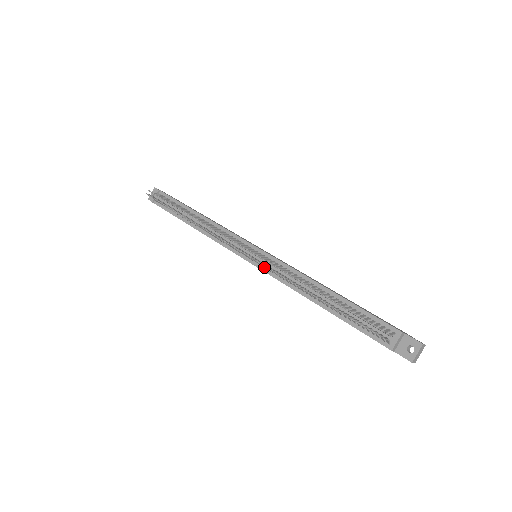
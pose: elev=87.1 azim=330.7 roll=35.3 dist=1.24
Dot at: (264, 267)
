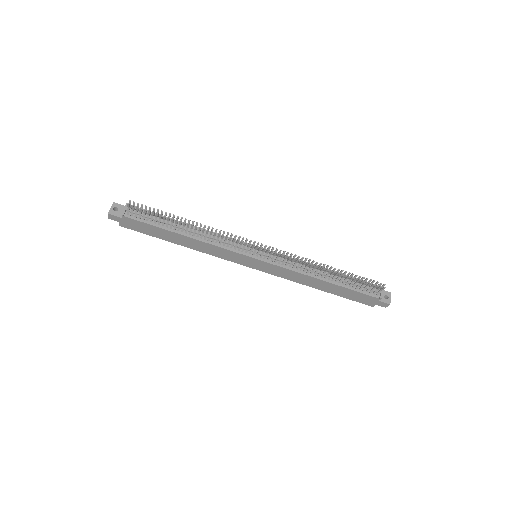
Dot at: (273, 261)
